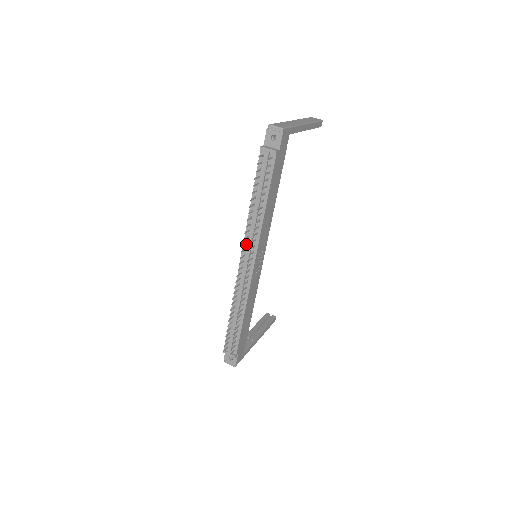
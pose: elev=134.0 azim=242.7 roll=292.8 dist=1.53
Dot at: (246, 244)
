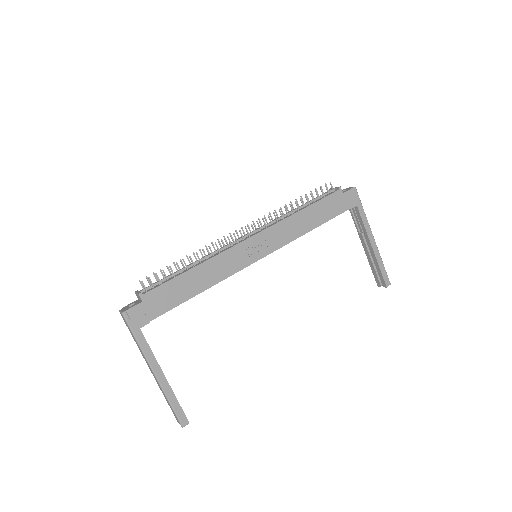
Dot at: occluded
